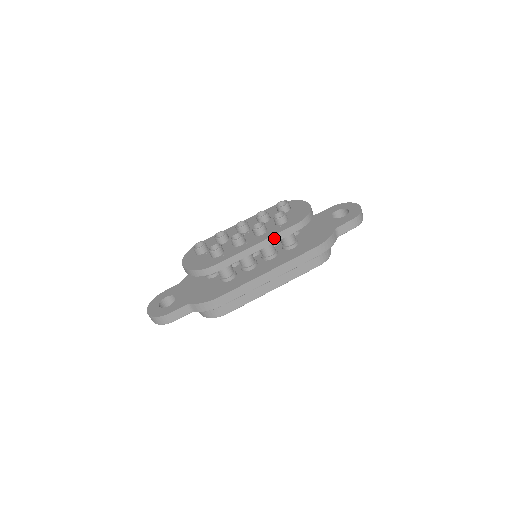
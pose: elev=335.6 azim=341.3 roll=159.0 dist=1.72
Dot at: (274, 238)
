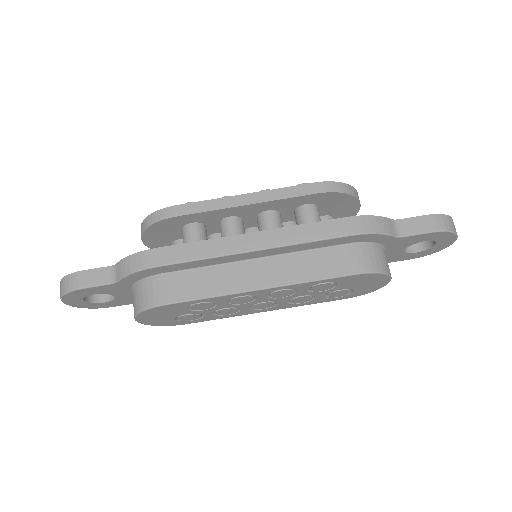
Dot at: (277, 193)
